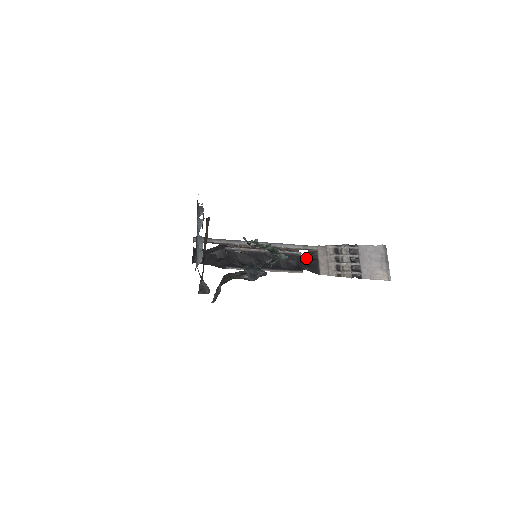
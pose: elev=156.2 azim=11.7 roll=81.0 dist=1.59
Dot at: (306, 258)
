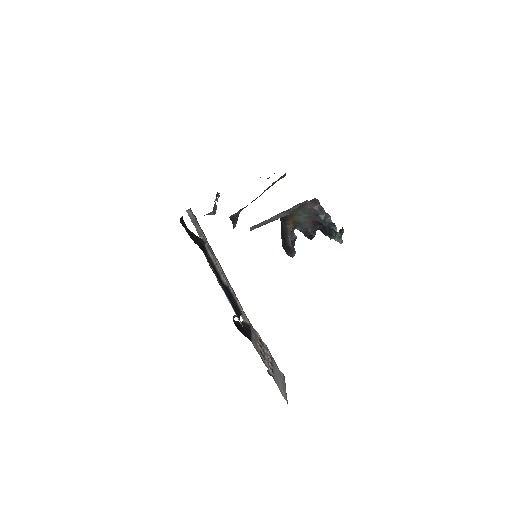
Dot at: (240, 324)
